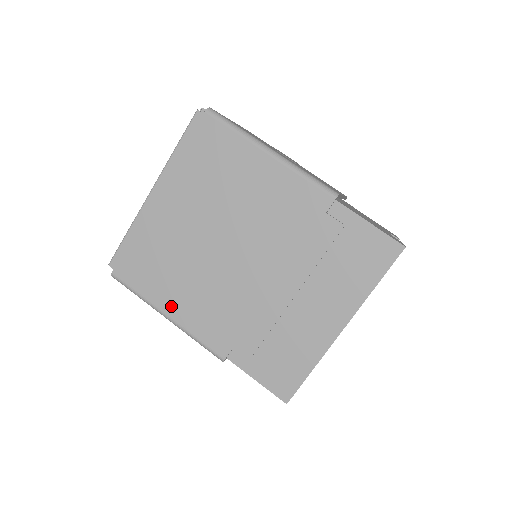
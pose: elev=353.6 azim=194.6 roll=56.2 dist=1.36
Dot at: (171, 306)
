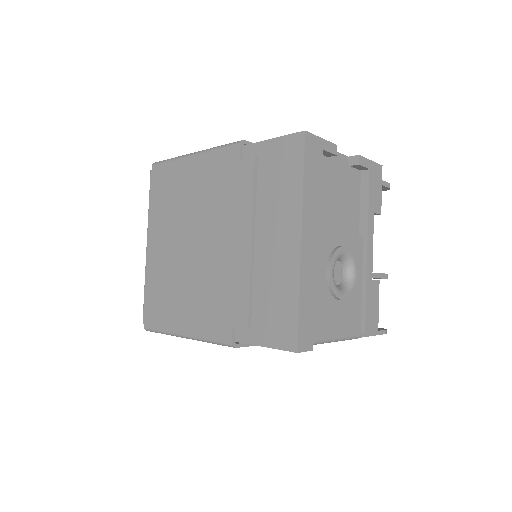
Dot at: (183, 323)
